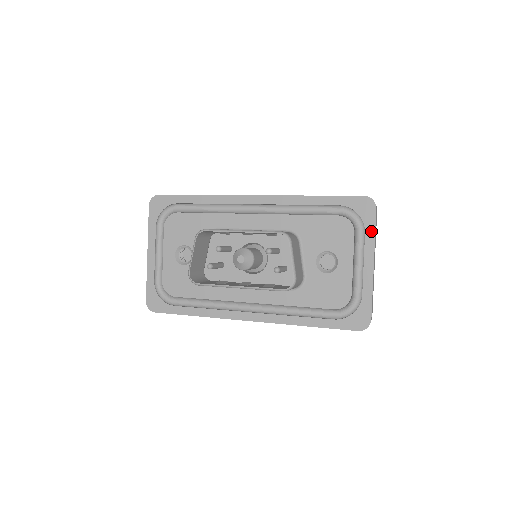
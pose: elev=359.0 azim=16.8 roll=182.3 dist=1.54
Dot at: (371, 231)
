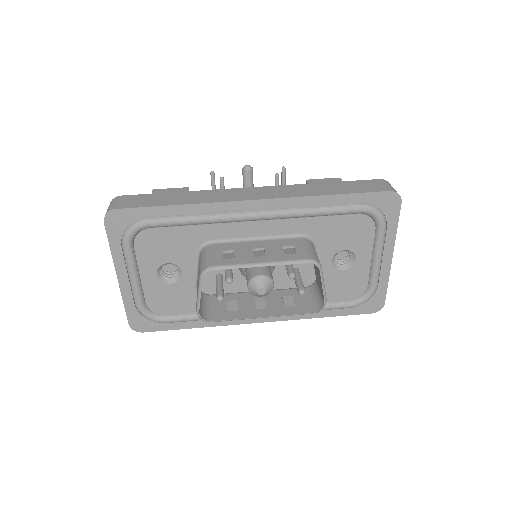
Dot at: (393, 226)
